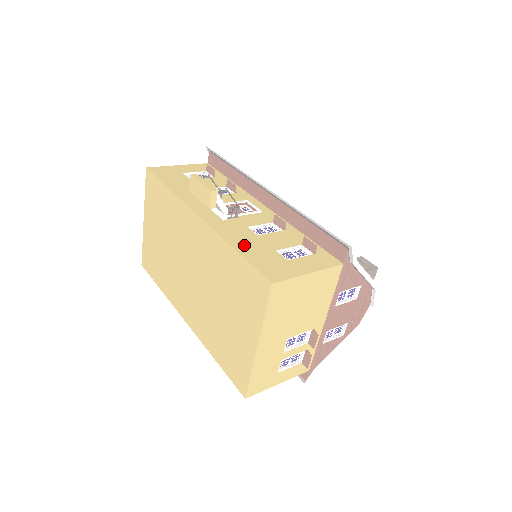
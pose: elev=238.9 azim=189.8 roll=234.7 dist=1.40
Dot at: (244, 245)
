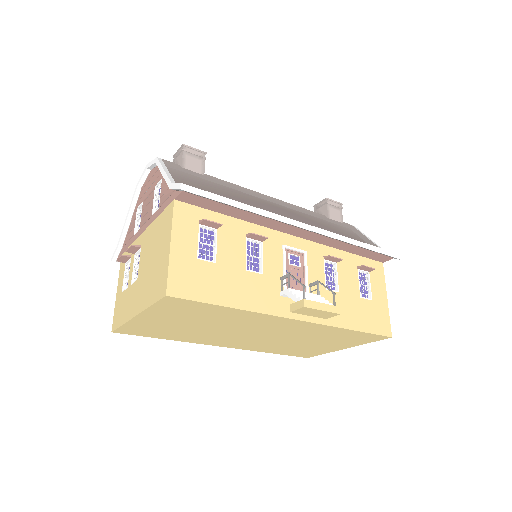
Dot at: (350, 318)
